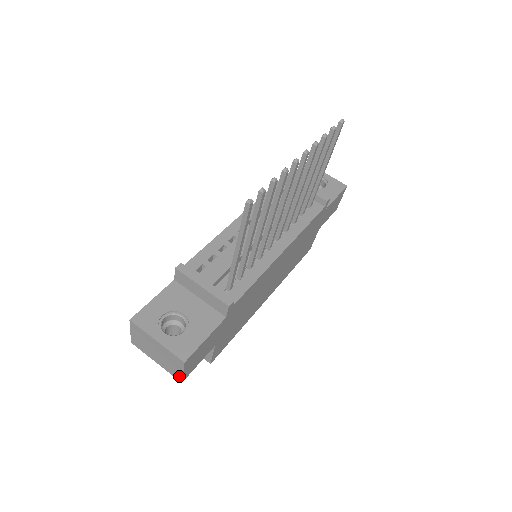
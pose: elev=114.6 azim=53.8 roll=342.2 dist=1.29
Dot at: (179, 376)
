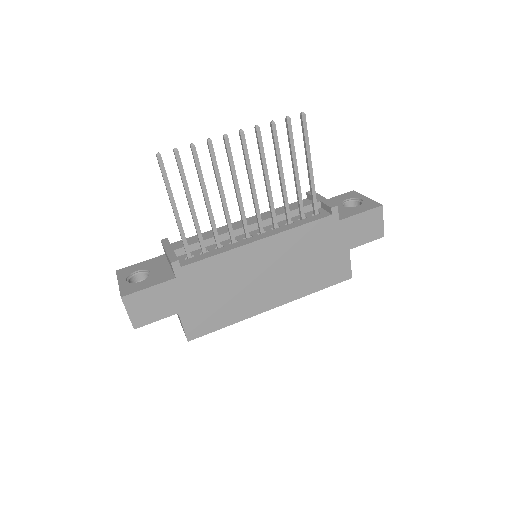
Dot at: (131, 321)
